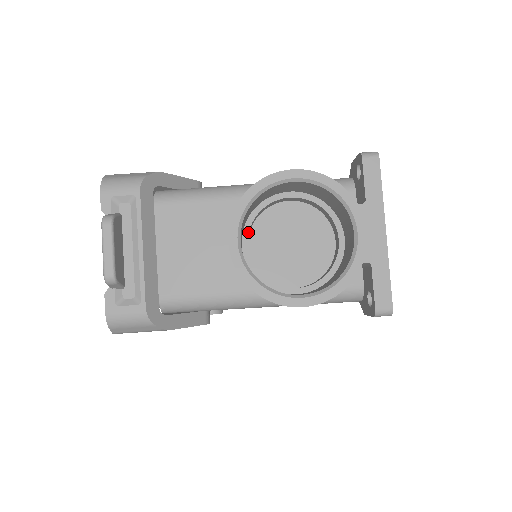
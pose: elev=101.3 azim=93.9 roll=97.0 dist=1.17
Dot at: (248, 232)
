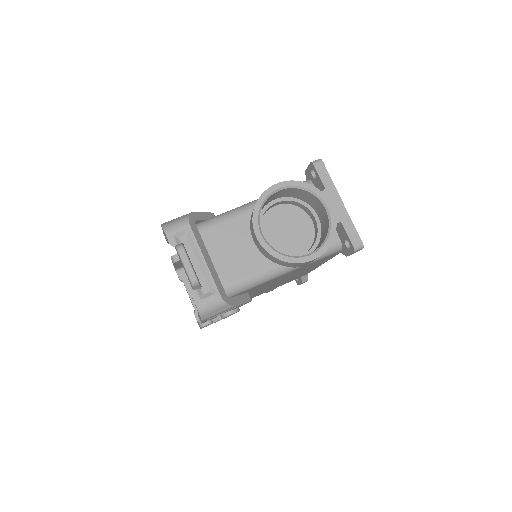
Dot at: occluded
